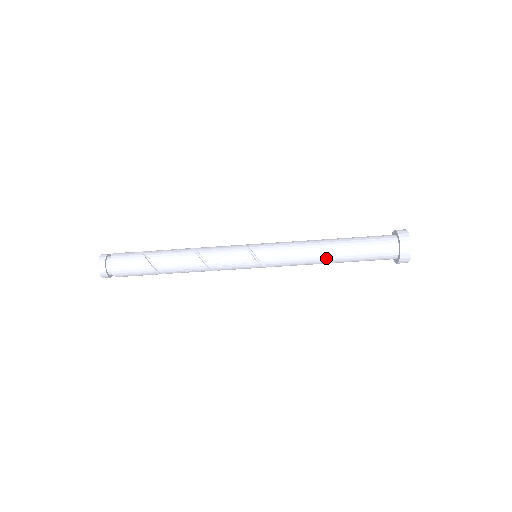
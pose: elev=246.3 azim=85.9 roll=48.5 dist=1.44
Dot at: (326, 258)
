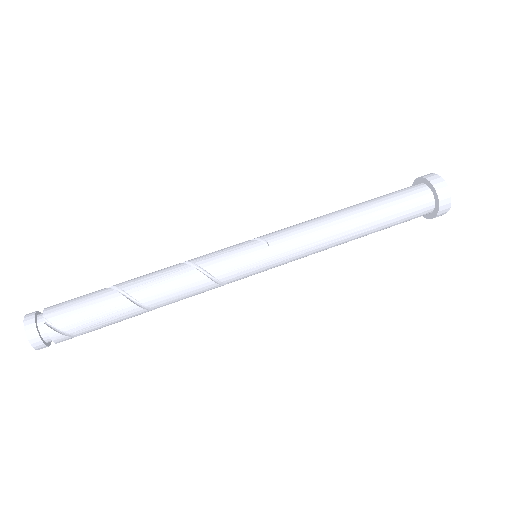
Dot at: (340, 212)
